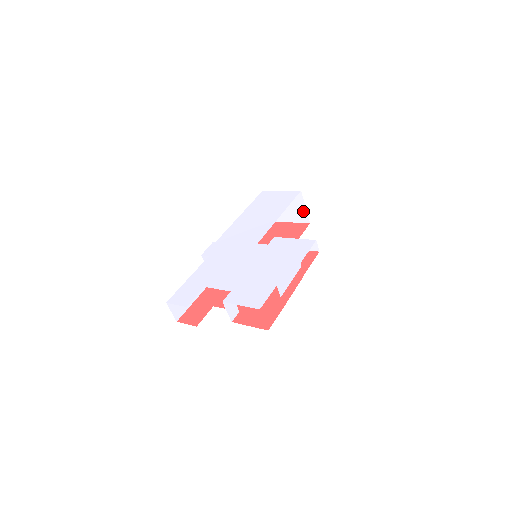
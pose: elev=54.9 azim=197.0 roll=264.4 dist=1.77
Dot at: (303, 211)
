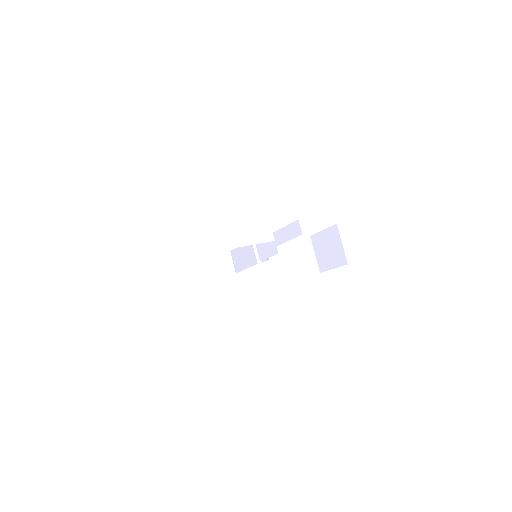
Dot at: (341, 250)
